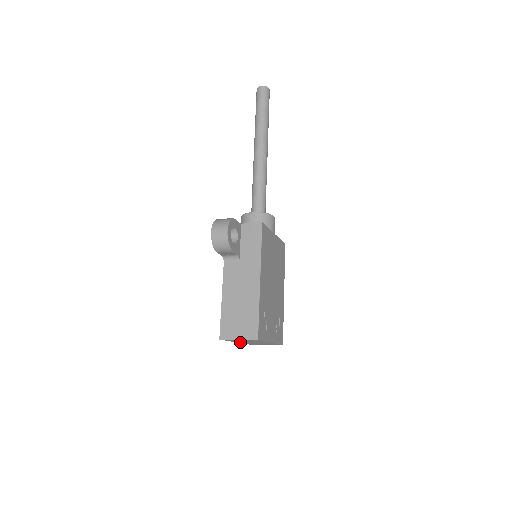
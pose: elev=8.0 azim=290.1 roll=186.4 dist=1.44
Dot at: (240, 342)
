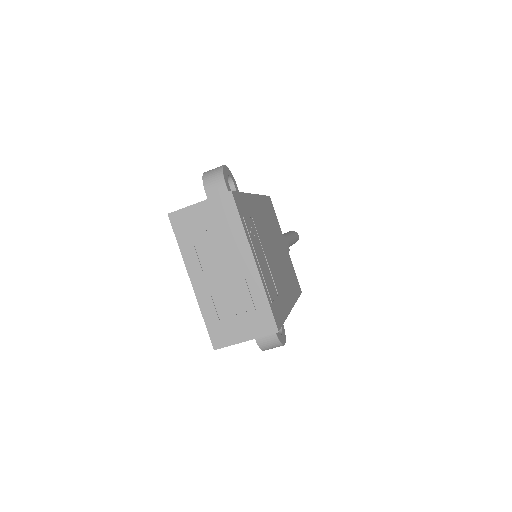
Dot at: (199, 285)
